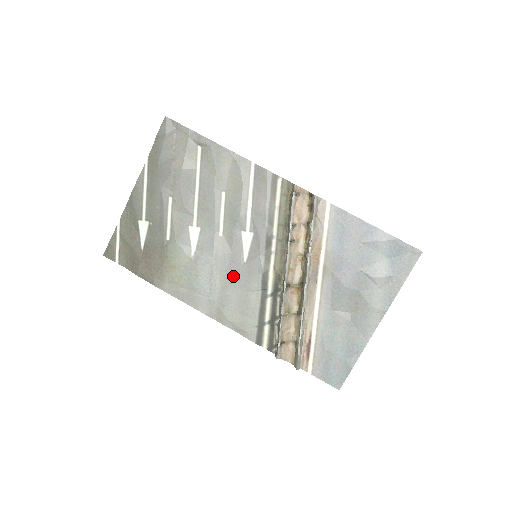
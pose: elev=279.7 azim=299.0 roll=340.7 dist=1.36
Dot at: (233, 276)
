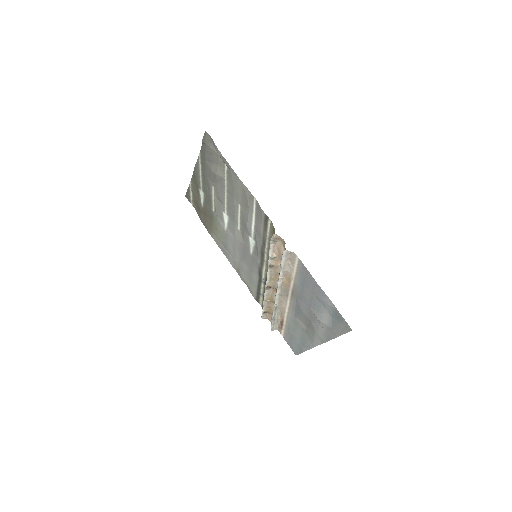
Dot at: (245, 257)
